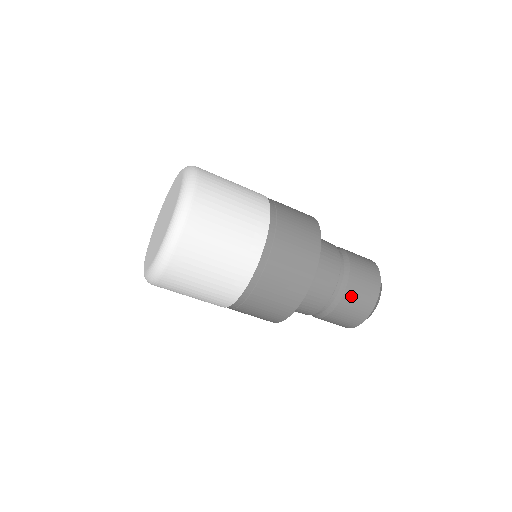
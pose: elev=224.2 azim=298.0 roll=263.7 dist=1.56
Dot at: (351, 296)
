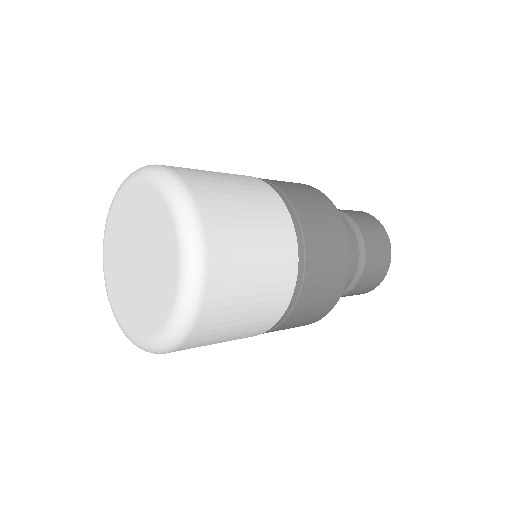
Dot at: (344, 296)
